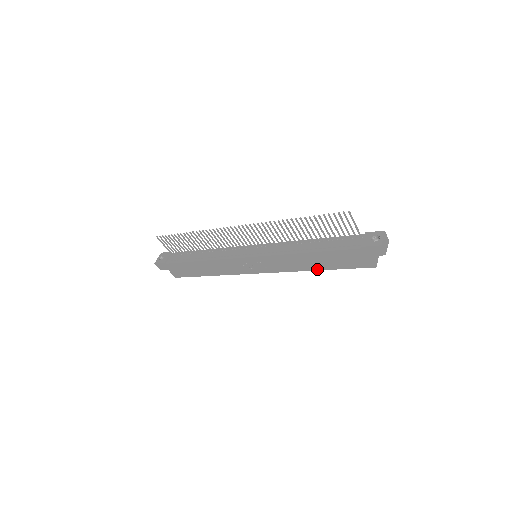
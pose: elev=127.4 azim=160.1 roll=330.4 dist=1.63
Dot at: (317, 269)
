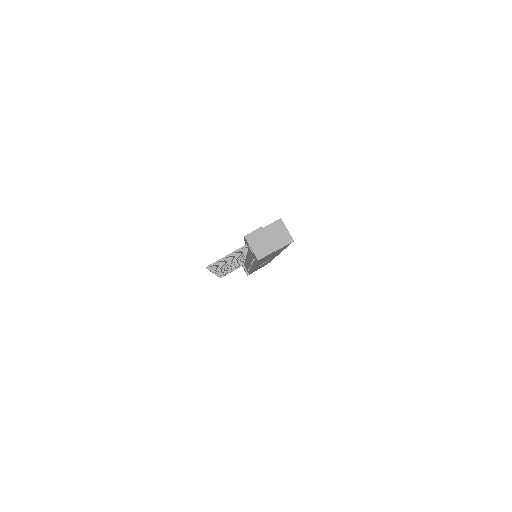
Dot at: (282, 250)
